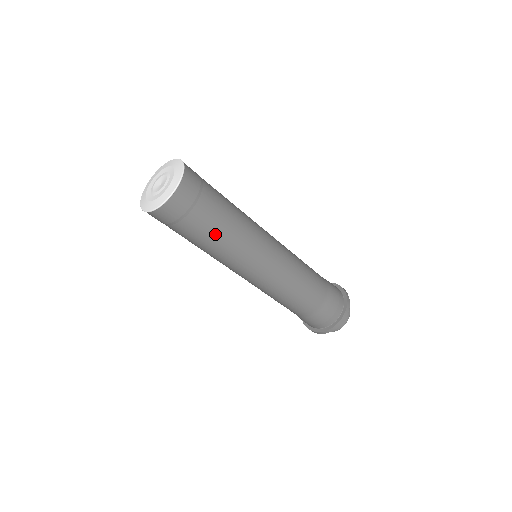
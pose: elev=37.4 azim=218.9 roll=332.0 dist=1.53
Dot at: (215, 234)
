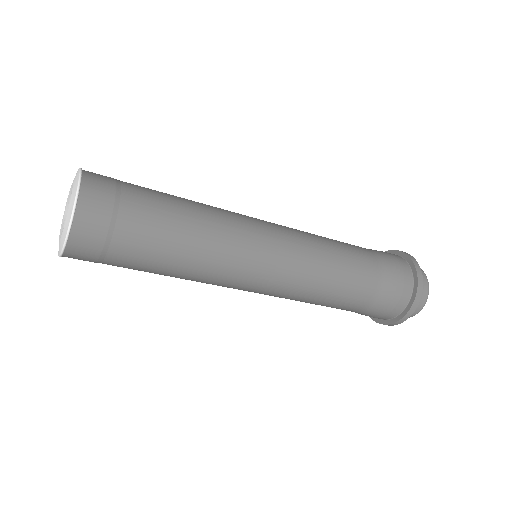
Dot at: occluded
